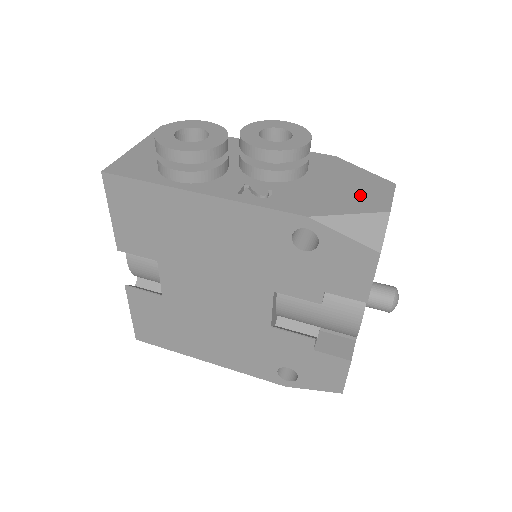
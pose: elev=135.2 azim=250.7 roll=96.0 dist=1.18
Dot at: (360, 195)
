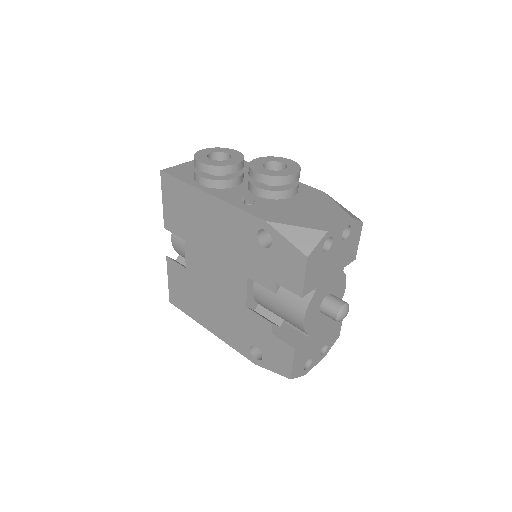
Dot at: (316, 217)
